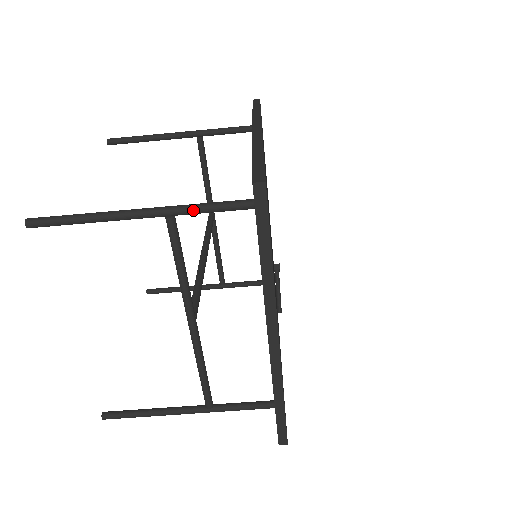
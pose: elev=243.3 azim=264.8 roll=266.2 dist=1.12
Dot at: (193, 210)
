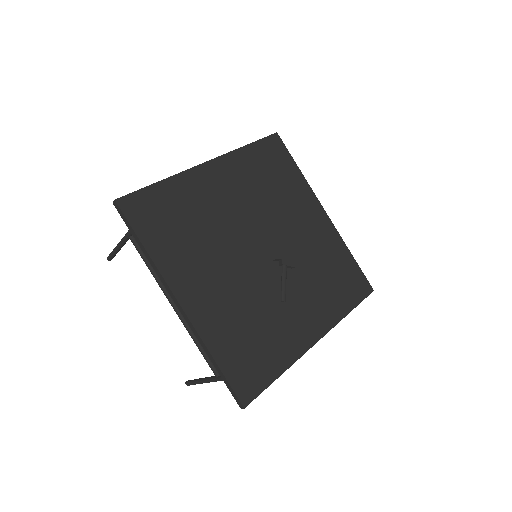
Dot at: occluded
